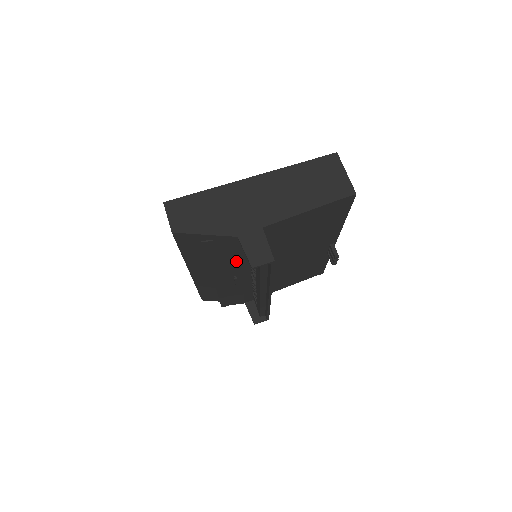
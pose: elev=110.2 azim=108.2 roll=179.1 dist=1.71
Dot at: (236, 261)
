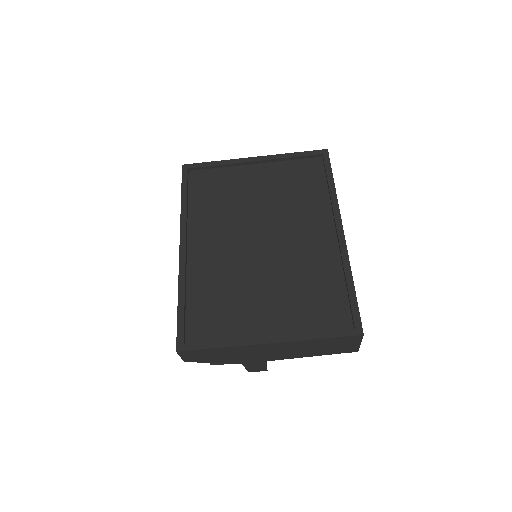
Dot at: occluded
